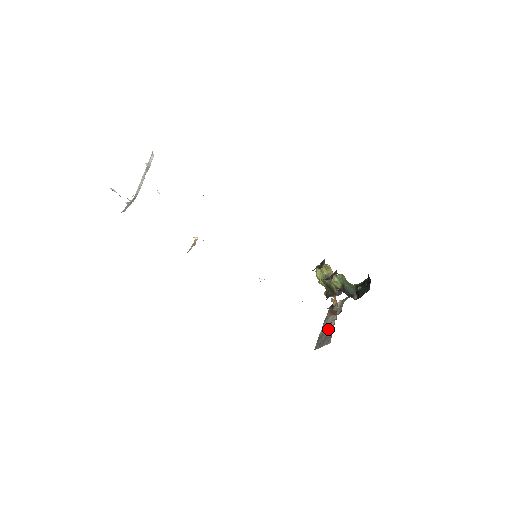
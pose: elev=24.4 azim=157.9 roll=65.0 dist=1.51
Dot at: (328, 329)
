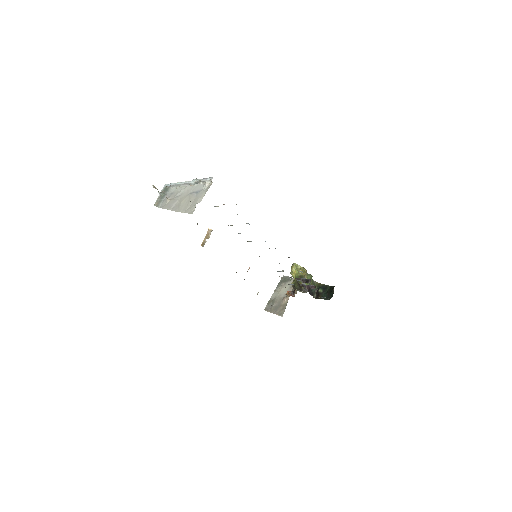
Dot at: (281, 300)
